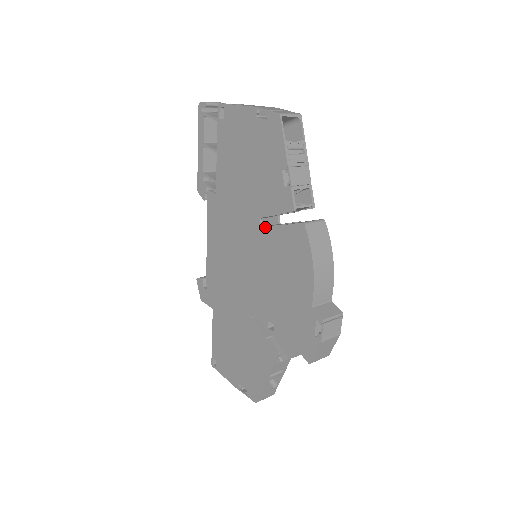
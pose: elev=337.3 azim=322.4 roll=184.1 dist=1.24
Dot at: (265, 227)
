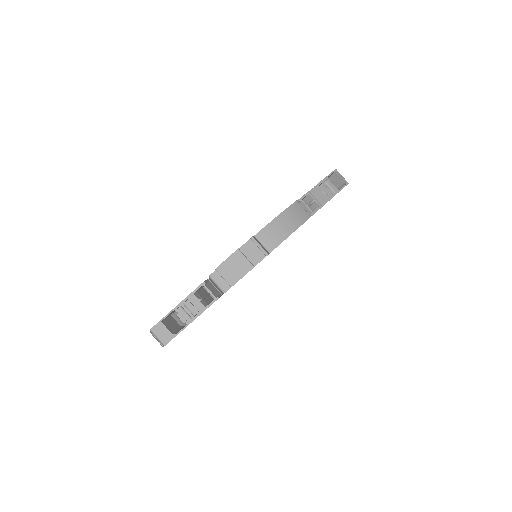
Dot at: occluded
